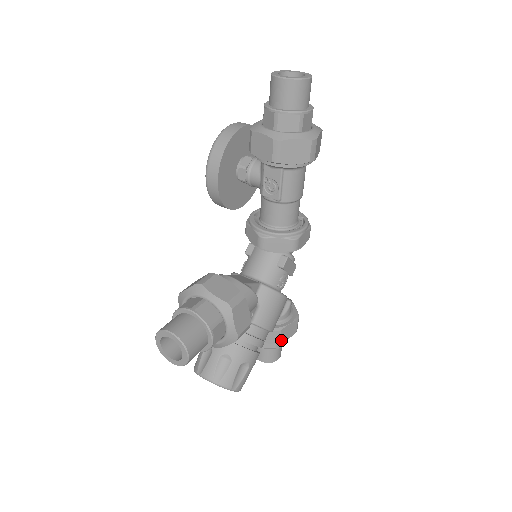
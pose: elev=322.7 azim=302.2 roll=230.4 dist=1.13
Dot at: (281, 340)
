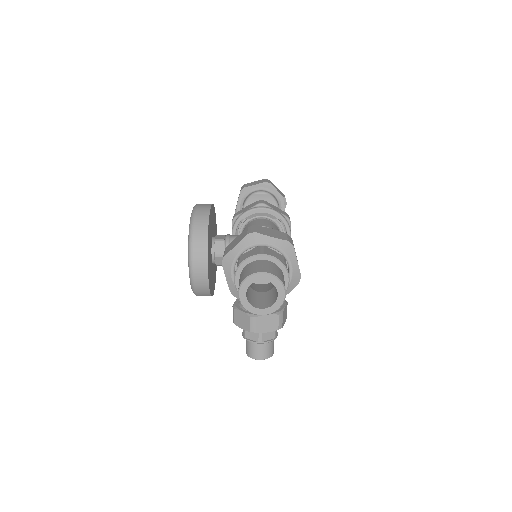
Dot at: occluded
